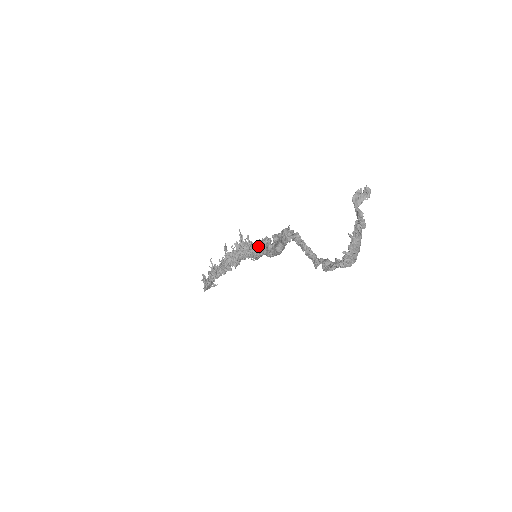
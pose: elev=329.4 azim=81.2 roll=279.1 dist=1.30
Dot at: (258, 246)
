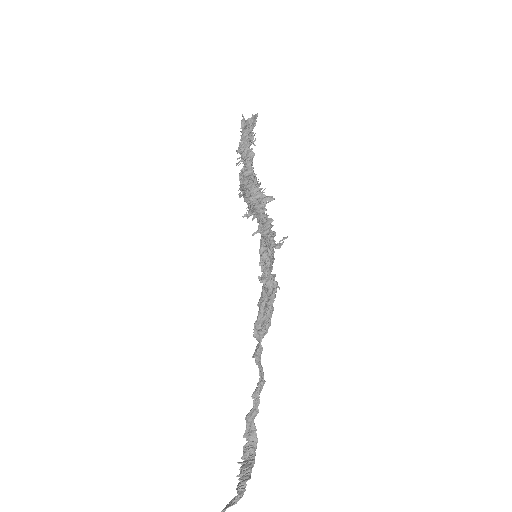
Dot at: (265, 242)
